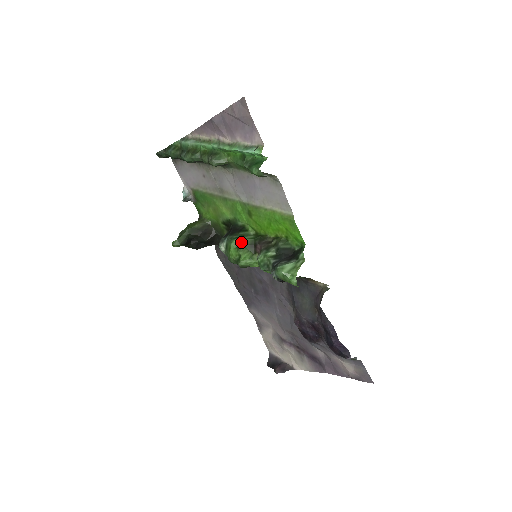
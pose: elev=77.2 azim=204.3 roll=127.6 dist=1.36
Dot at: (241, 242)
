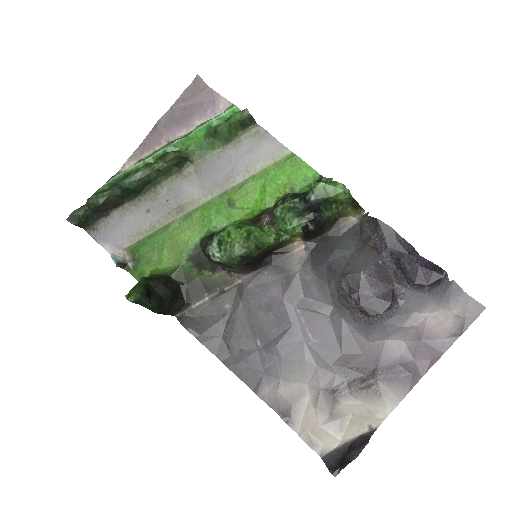
Dot at: (239, 223)
